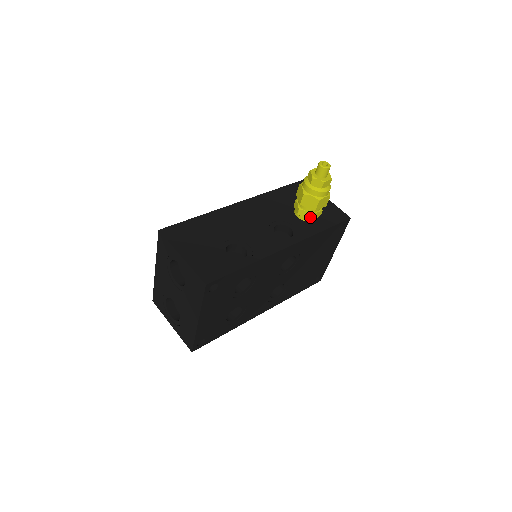
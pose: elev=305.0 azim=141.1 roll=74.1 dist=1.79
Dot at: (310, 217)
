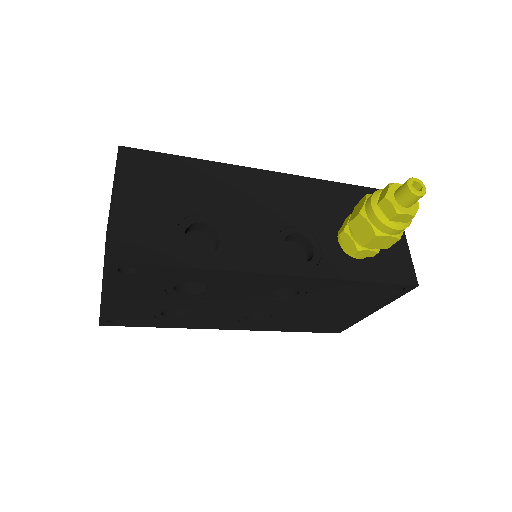
Dot at: (353, 250)
